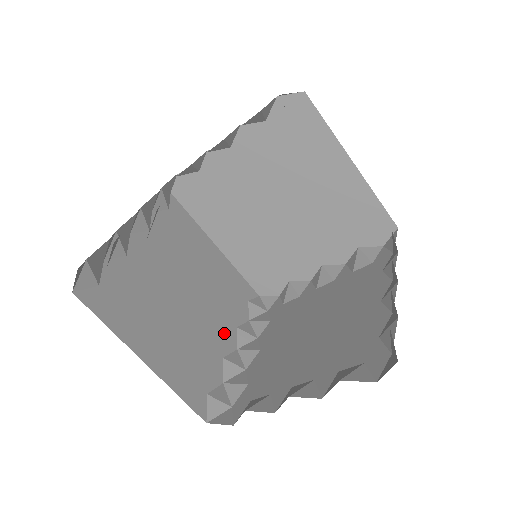
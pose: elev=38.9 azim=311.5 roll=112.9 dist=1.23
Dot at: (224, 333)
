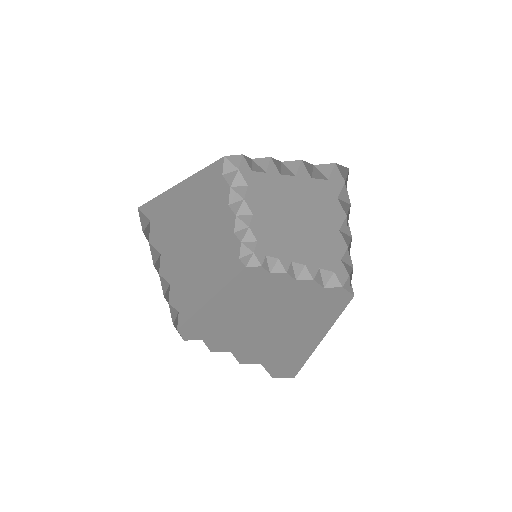
Dot at: (226, 221)
